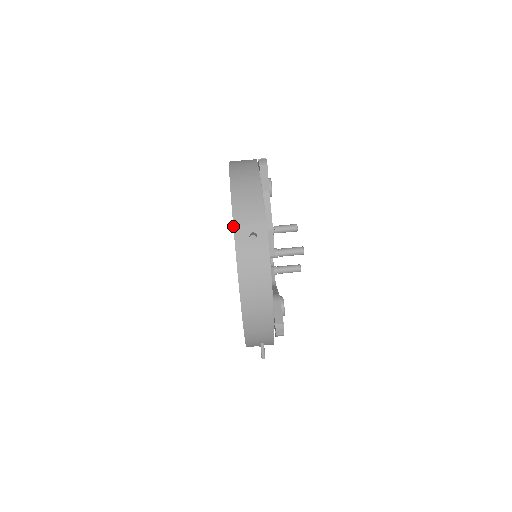
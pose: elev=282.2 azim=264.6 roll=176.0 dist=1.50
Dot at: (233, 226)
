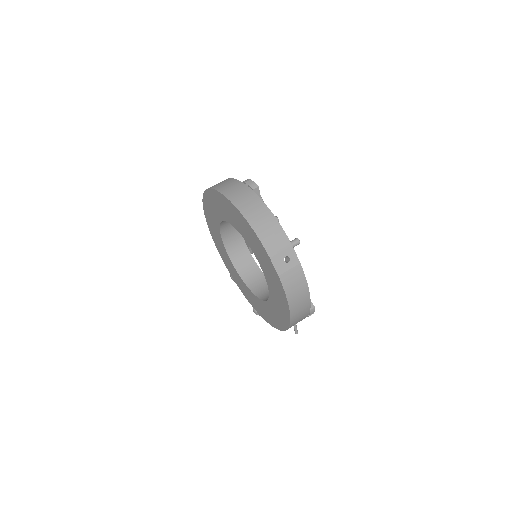
Dot at: (270, 258)
